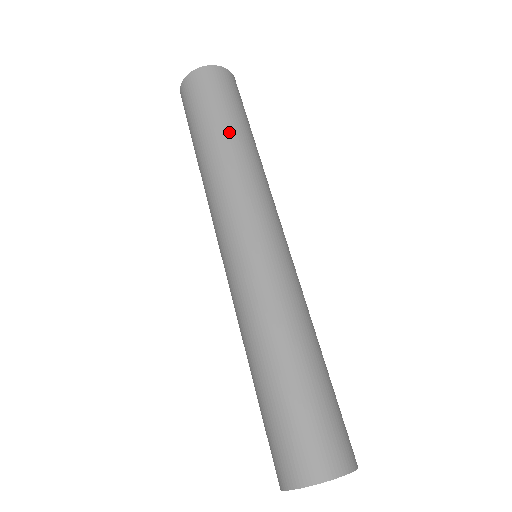
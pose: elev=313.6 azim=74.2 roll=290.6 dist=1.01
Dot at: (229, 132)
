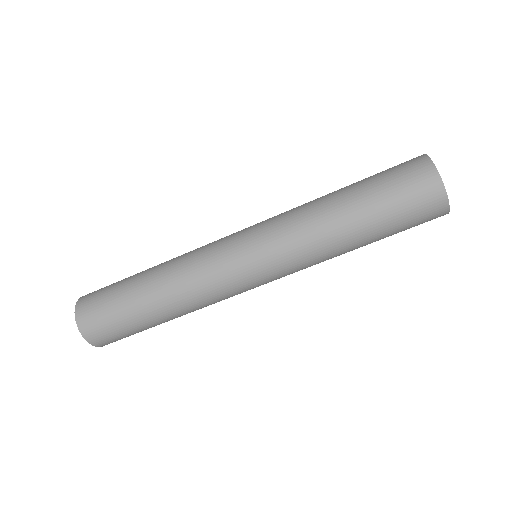
Dot at: occluded
